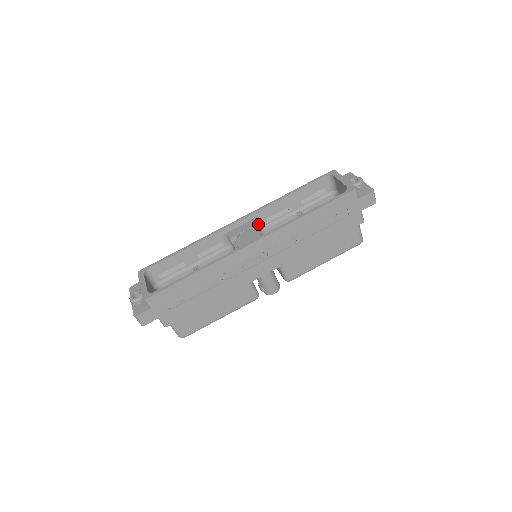
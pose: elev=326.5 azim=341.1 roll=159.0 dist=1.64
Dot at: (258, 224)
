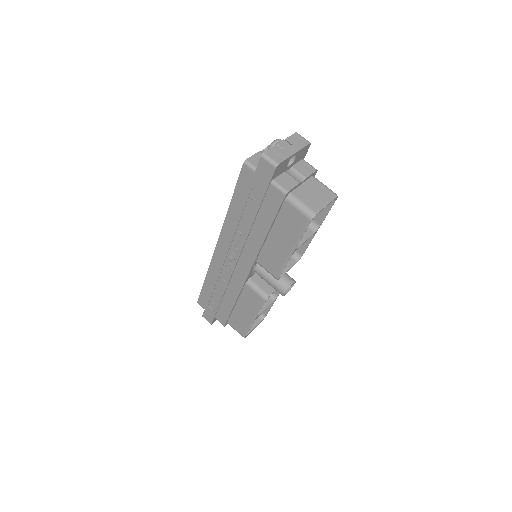
Dot at: occluded
